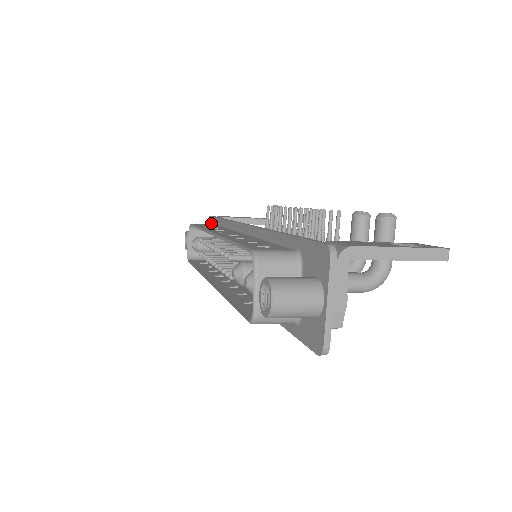
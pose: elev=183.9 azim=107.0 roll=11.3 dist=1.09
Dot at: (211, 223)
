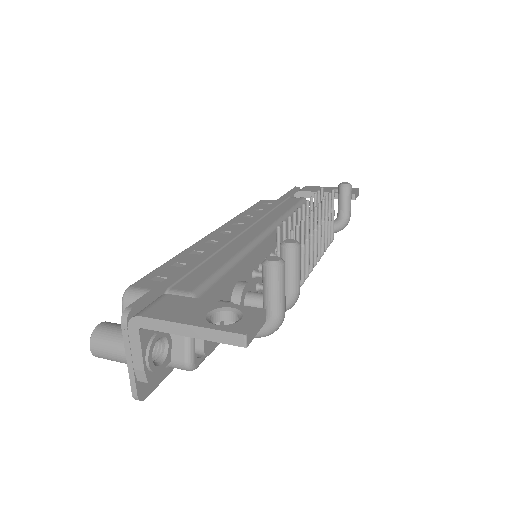
Dot at: occluded
